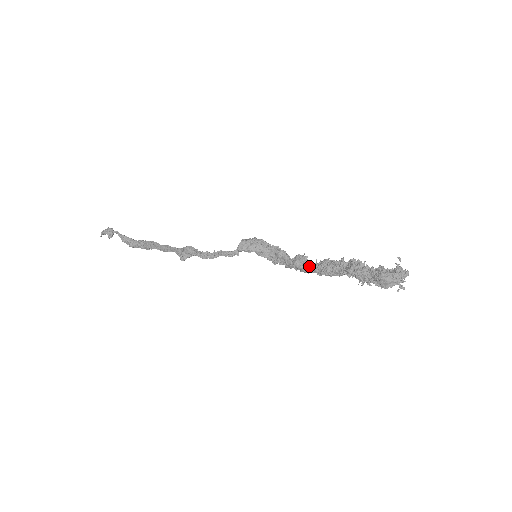
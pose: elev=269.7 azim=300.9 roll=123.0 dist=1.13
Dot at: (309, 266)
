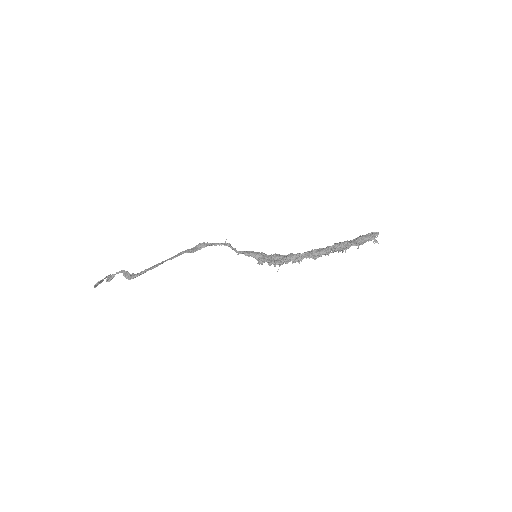
Dot at: occluded
